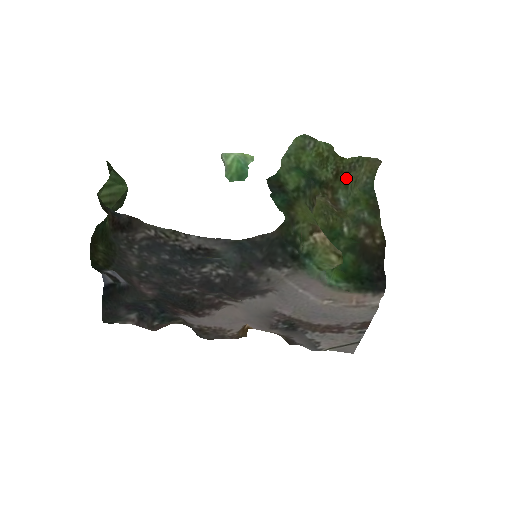
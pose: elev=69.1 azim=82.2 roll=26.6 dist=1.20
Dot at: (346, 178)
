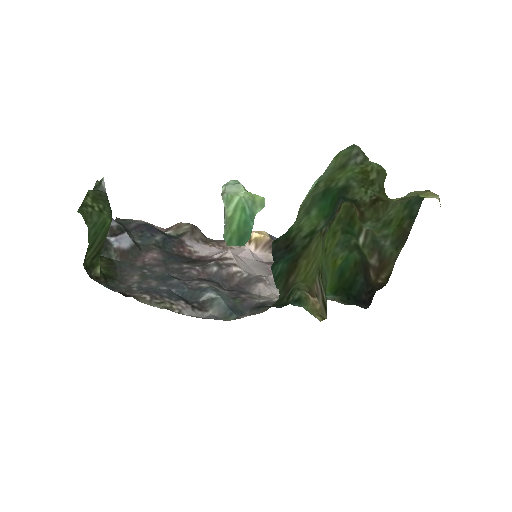
Dot at: (385, 207)
